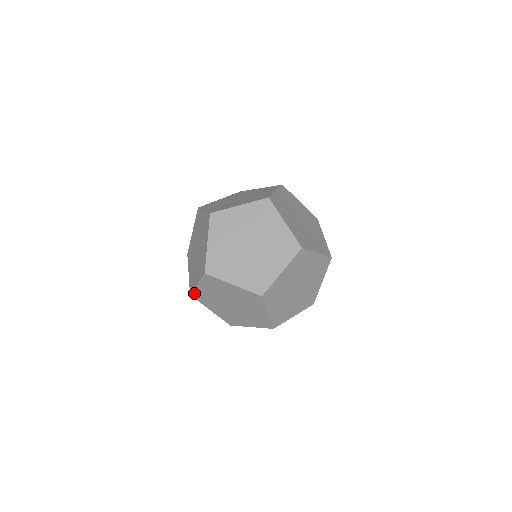
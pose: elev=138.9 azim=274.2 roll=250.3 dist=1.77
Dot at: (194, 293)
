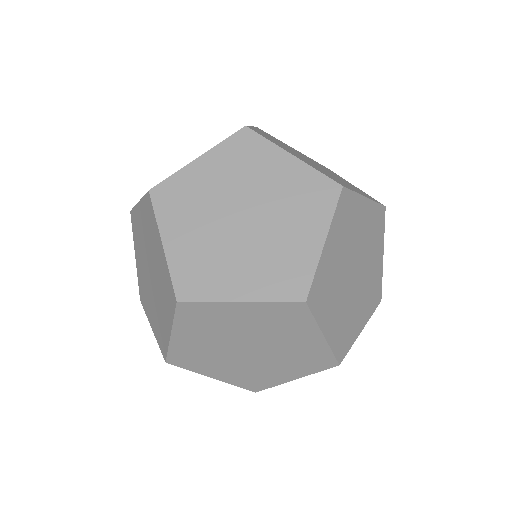
Dot at: (133, 212)
